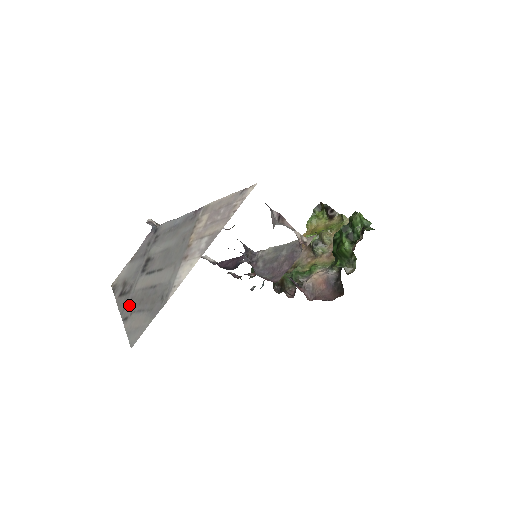
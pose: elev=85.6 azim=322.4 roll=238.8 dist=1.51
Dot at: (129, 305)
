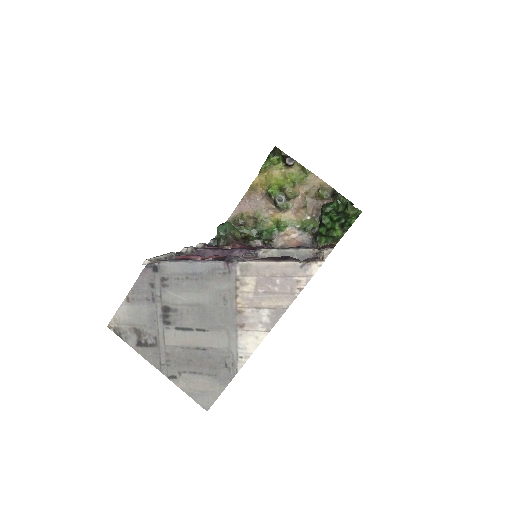
Dot at: (168, 362)
